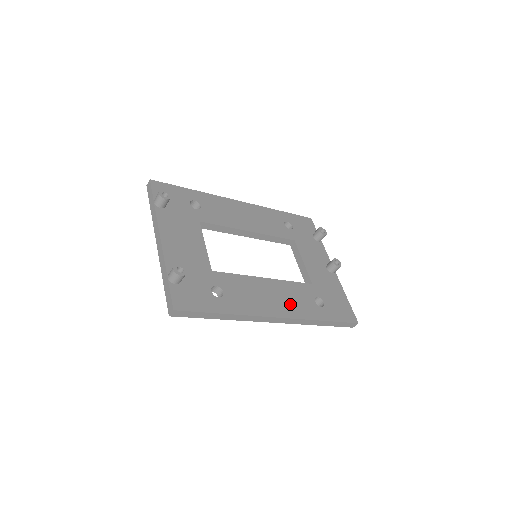
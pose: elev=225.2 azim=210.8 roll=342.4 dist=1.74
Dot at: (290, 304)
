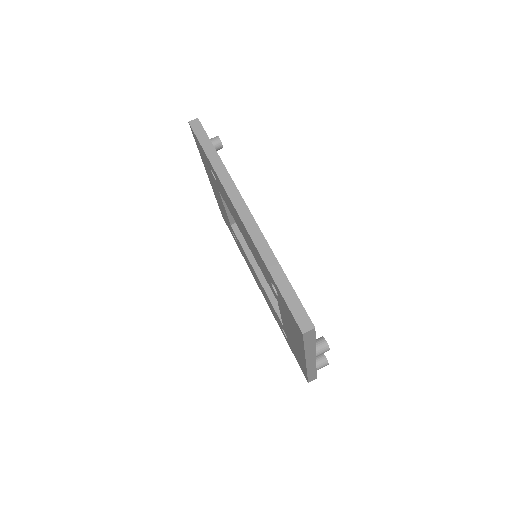
Dot at: occluded
